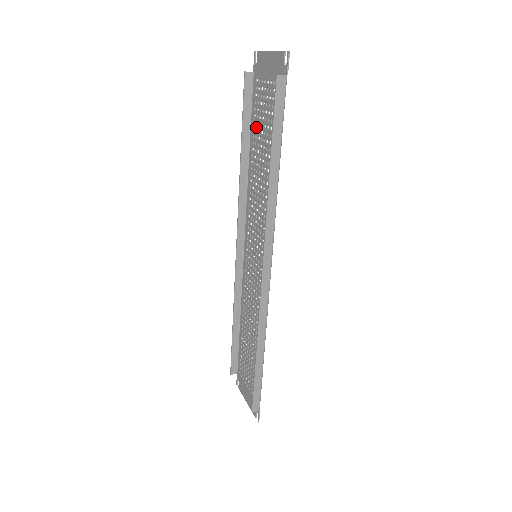
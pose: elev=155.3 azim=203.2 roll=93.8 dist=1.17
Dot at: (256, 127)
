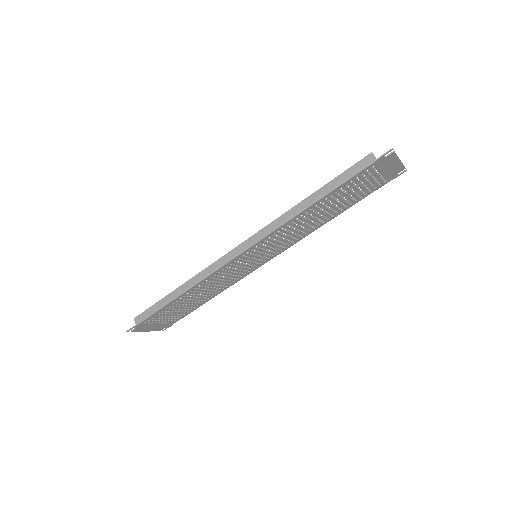
Dot at: (351, 200)
